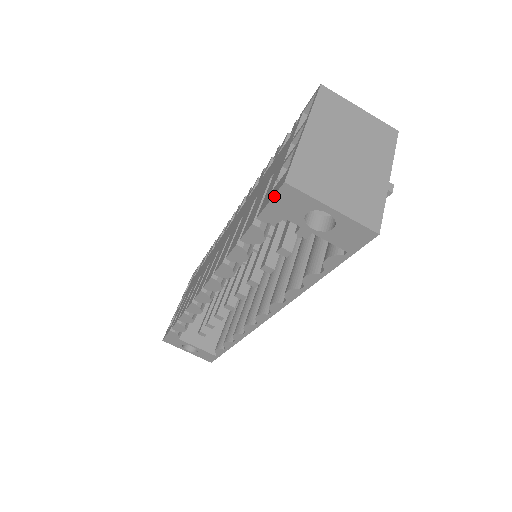
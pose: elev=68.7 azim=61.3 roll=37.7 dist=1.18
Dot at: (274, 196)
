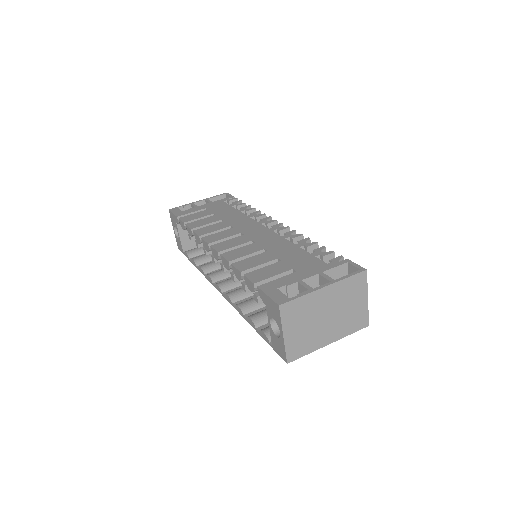
Dot at: (271, 299)
